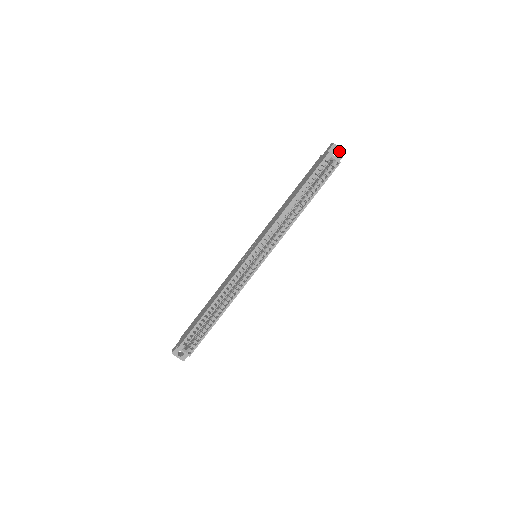
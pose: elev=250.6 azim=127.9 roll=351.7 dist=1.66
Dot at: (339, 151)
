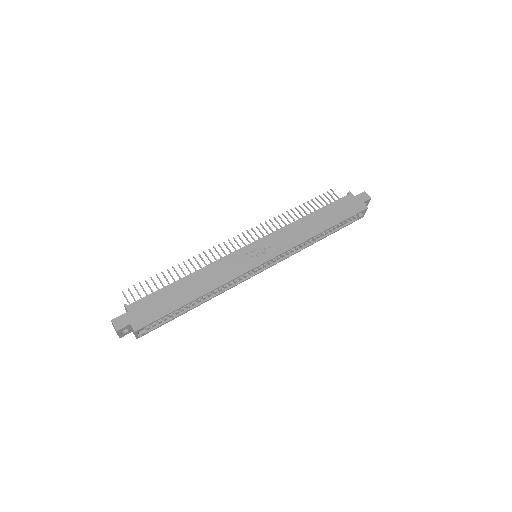
Dot at: (367, 204)
